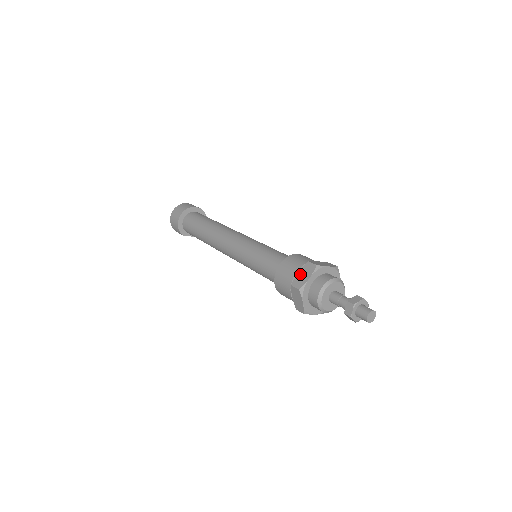
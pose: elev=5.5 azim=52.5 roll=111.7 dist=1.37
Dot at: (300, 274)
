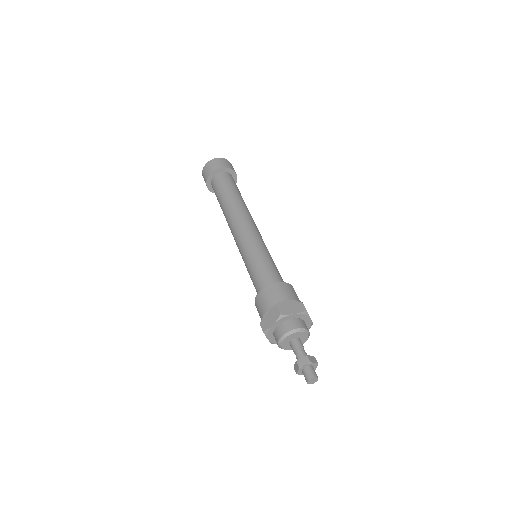
Dot at: (267, 316)
